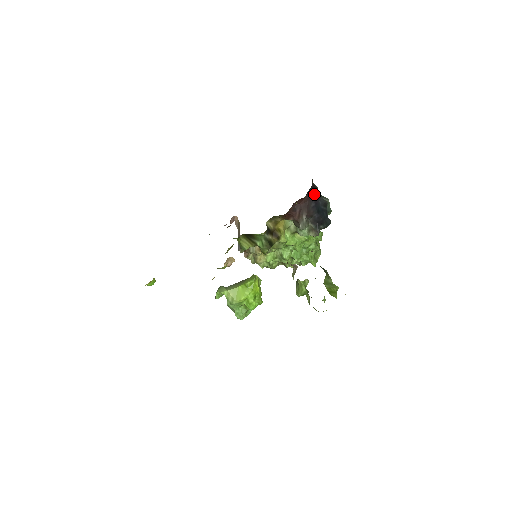
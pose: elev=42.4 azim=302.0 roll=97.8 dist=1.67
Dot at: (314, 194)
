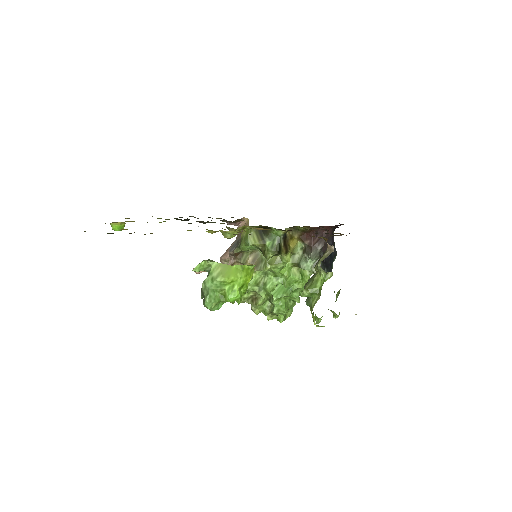
Dot at: occluded
